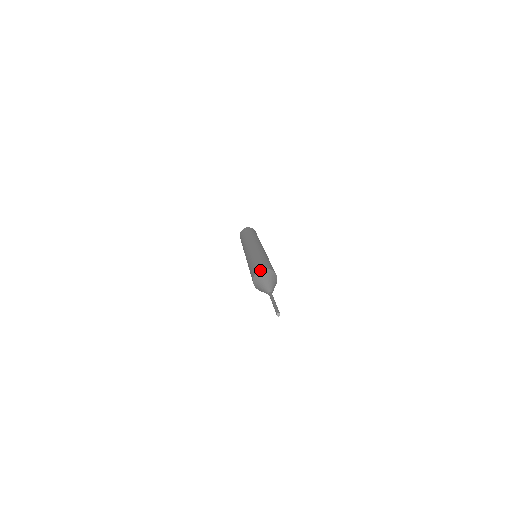
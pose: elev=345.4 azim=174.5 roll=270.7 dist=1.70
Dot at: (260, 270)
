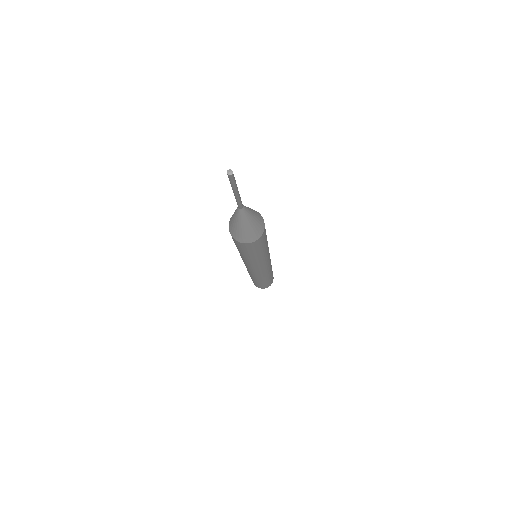
Dot at: occluded
